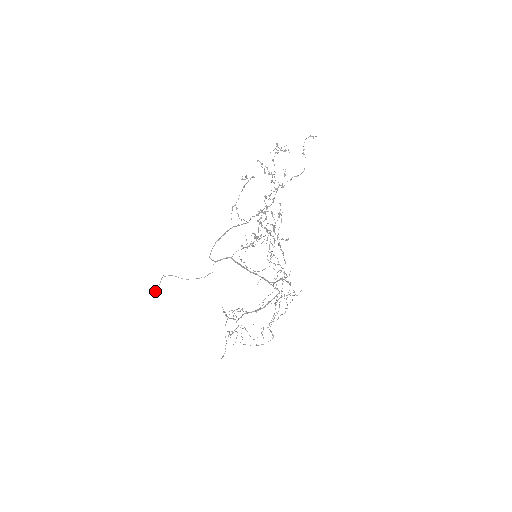
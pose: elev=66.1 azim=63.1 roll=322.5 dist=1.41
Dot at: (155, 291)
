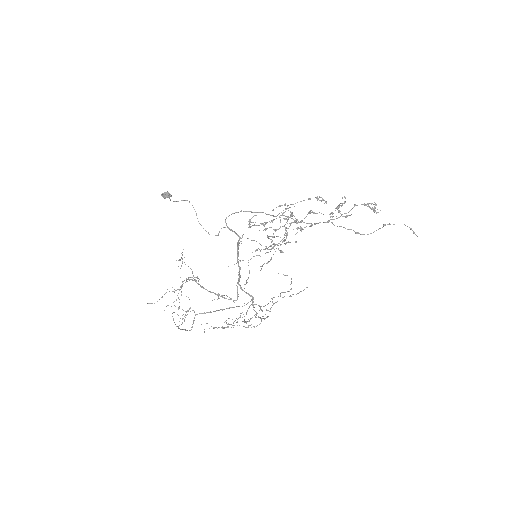
Dot at: (166, 192)
